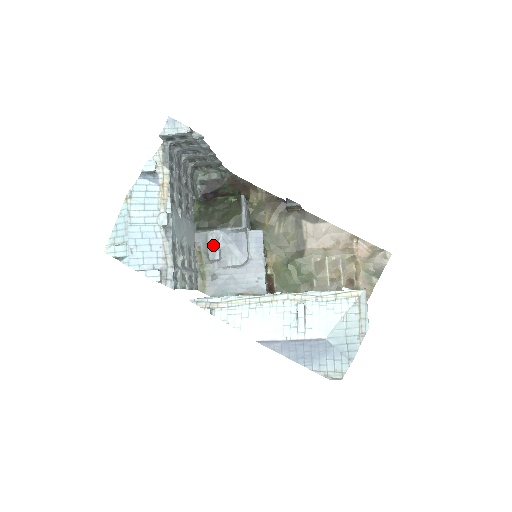
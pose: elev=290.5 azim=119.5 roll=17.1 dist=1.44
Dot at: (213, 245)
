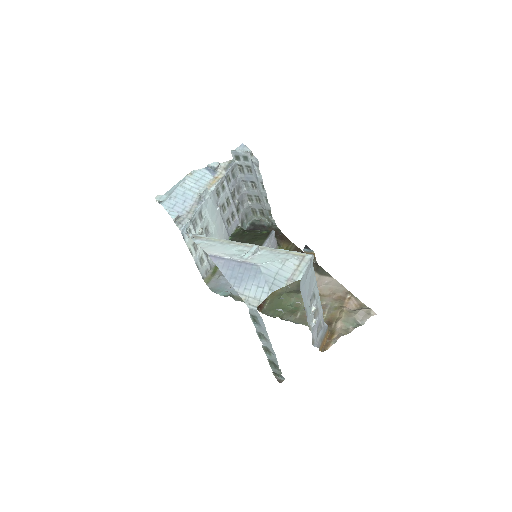
Dot at: occluded
